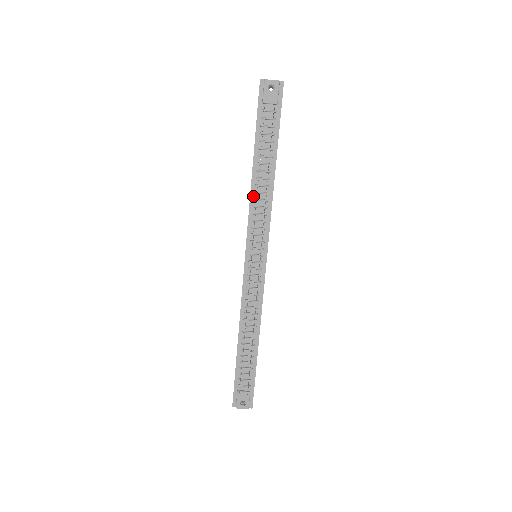
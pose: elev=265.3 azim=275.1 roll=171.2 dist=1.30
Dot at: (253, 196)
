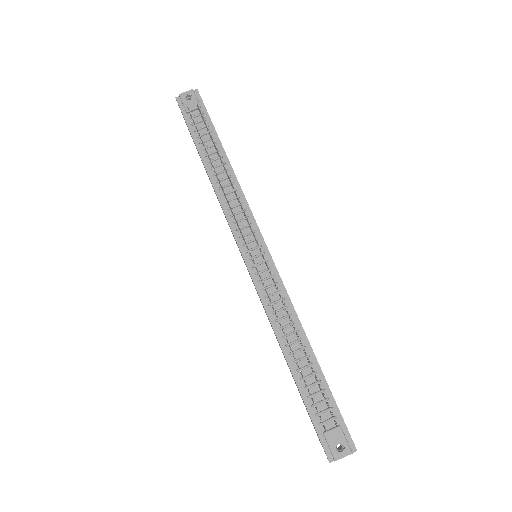
Dot at: (219, 193)
